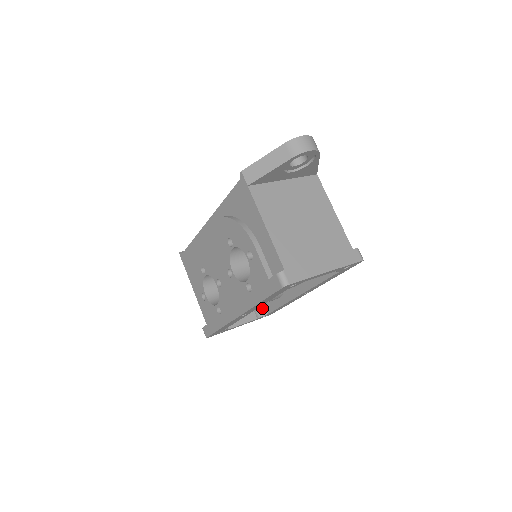
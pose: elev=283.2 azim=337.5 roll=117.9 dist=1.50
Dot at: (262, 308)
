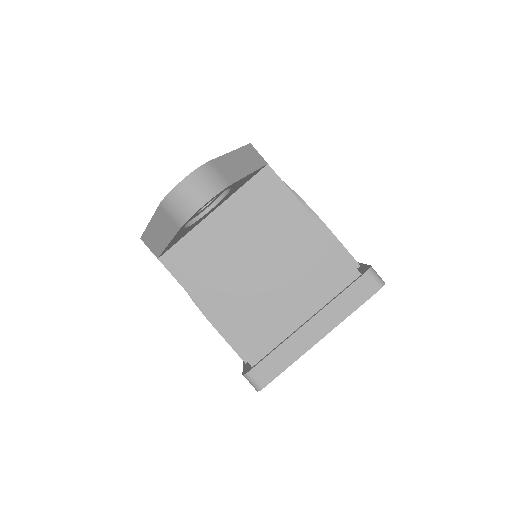
Dot at: occluded
